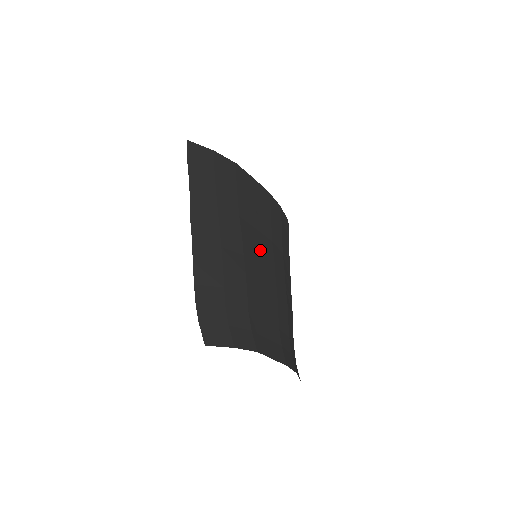
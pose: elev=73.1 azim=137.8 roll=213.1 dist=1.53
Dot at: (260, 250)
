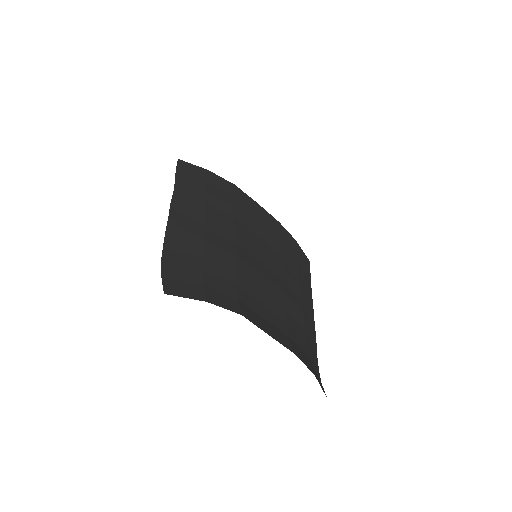
Dot at: (261, 251)
